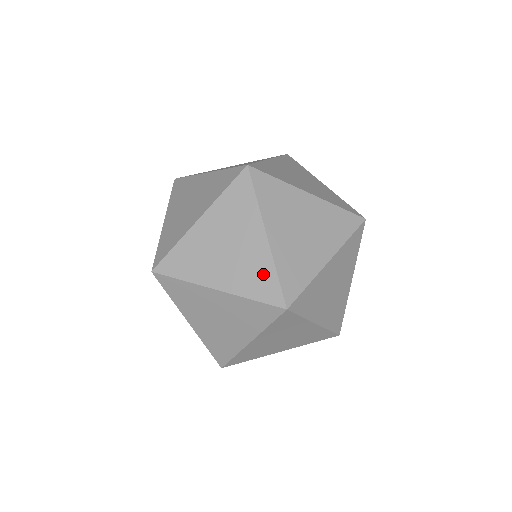
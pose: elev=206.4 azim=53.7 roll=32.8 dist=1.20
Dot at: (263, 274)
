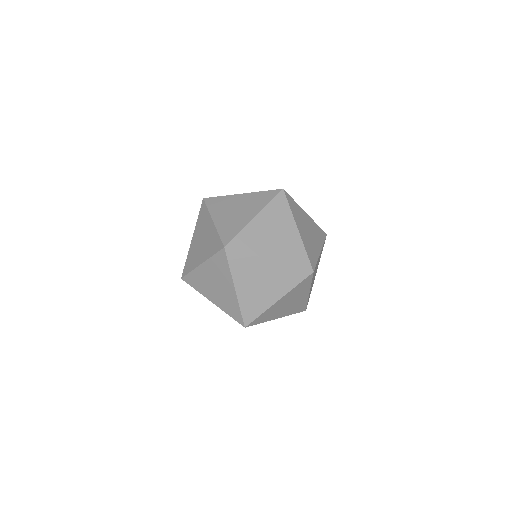
Dot at: (214, 240)
